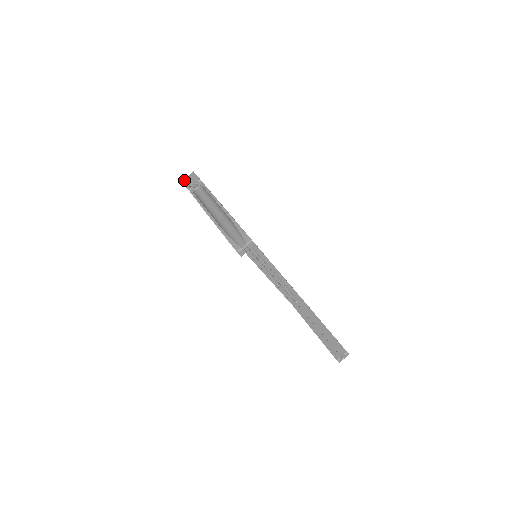
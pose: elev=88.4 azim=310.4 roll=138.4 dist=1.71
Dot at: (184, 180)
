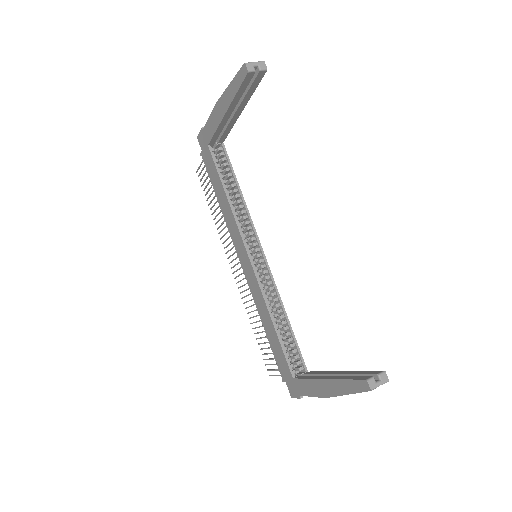
Dot at: occluded
